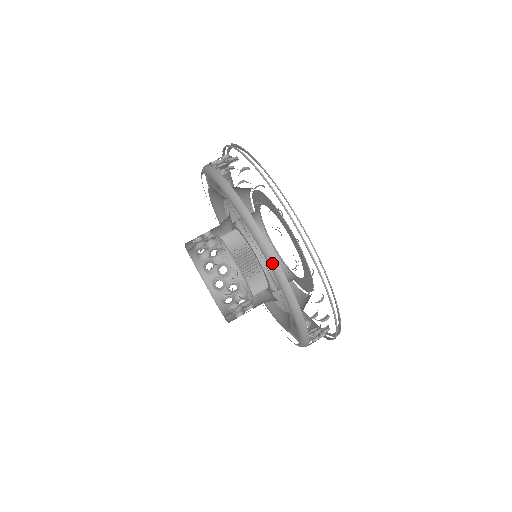
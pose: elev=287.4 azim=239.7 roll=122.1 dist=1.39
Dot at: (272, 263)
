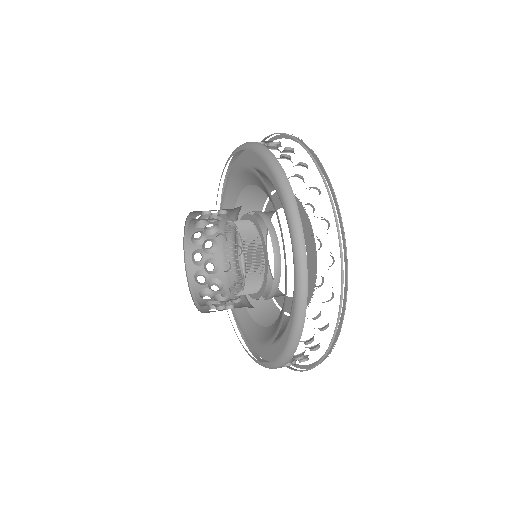
Dot at: (278, 173)
